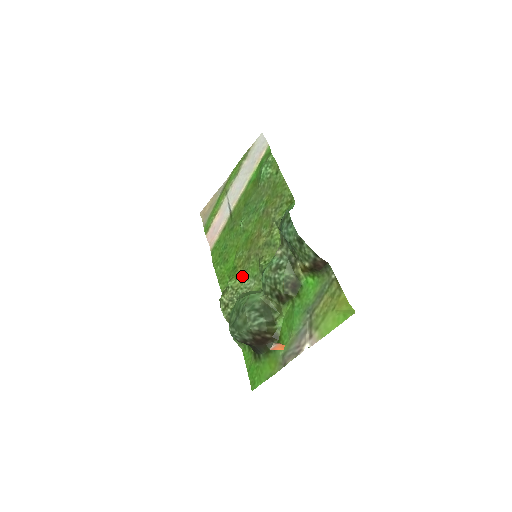
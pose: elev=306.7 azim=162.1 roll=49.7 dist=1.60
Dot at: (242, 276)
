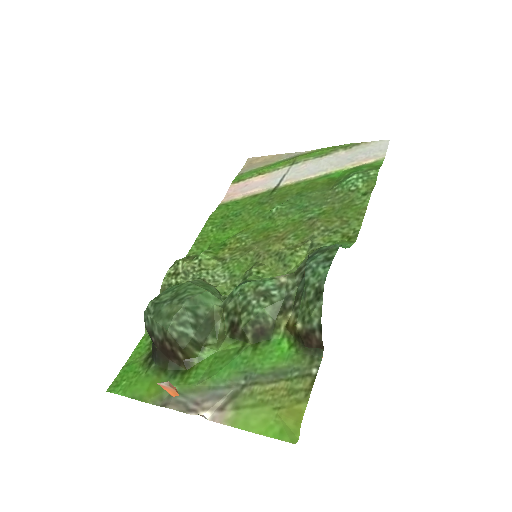
Dot at: (222, 261)
